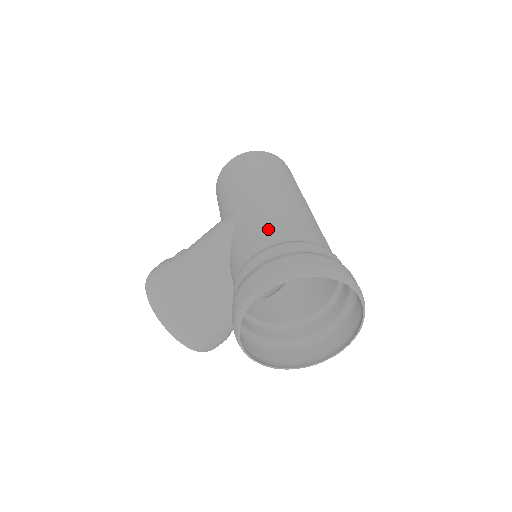
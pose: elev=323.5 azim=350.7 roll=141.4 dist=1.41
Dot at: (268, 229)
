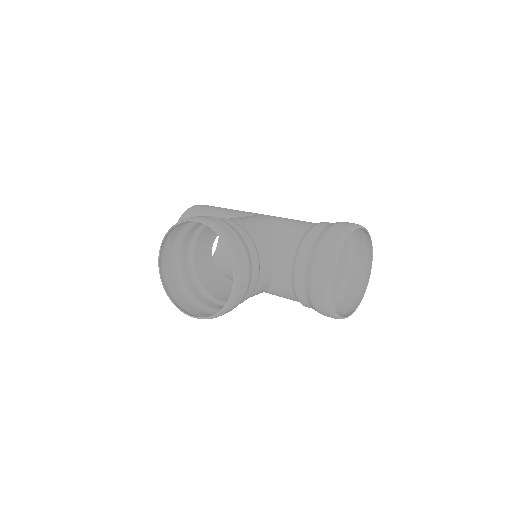
Dot at: occluded
